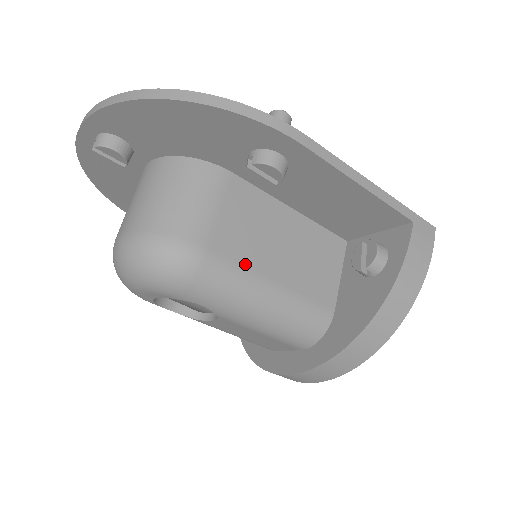
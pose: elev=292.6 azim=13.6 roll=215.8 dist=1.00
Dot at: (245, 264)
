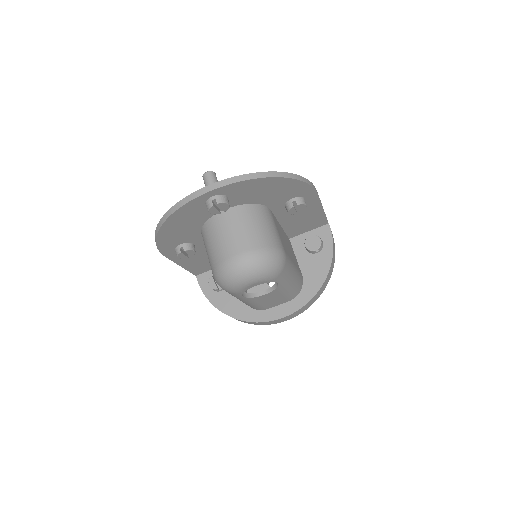
Dot at: (289, 256)
